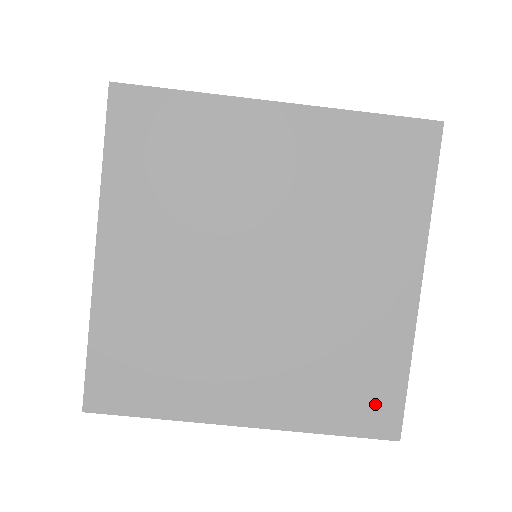
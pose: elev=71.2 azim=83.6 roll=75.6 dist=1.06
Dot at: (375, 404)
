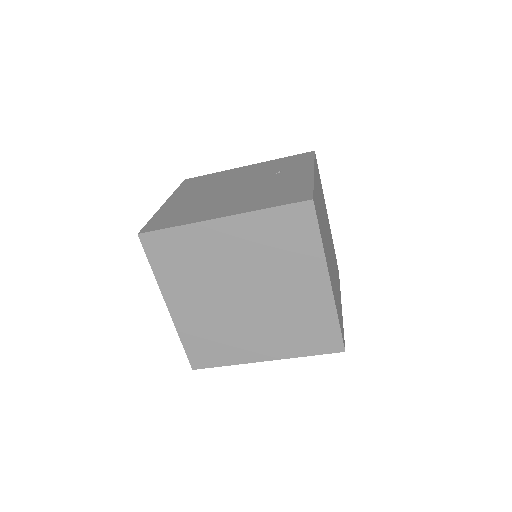
Dot at: (326, 339)
